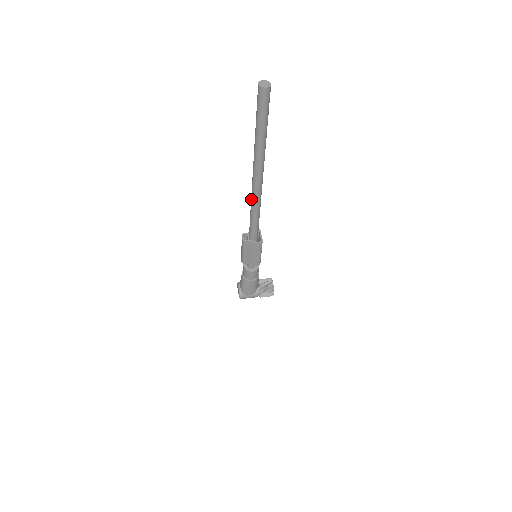
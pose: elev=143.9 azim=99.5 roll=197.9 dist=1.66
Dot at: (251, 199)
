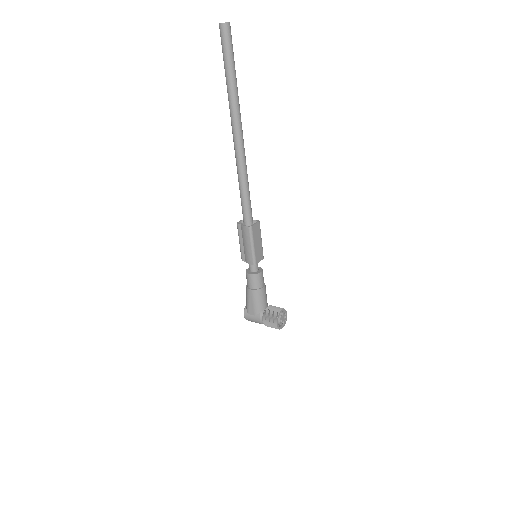
Dot at: (237, 165)
